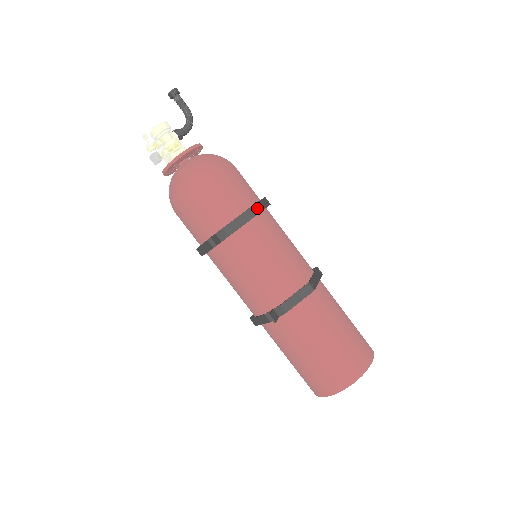
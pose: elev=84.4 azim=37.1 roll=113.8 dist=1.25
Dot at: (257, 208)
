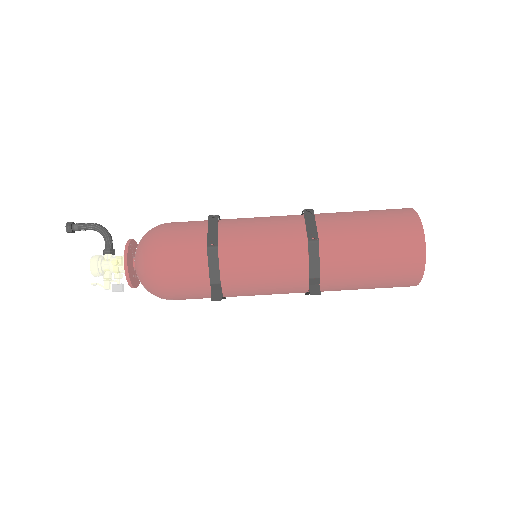
Dot at: (212, 241)
